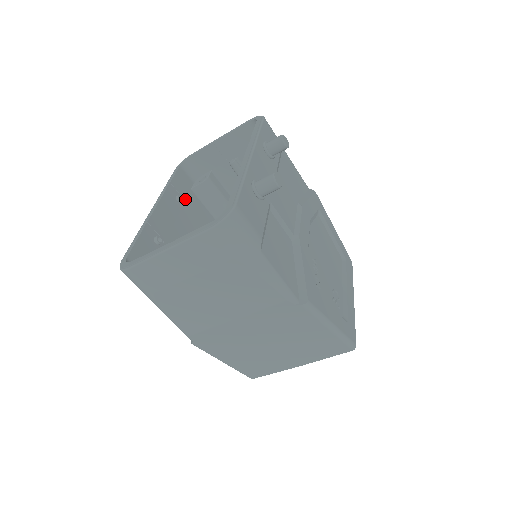
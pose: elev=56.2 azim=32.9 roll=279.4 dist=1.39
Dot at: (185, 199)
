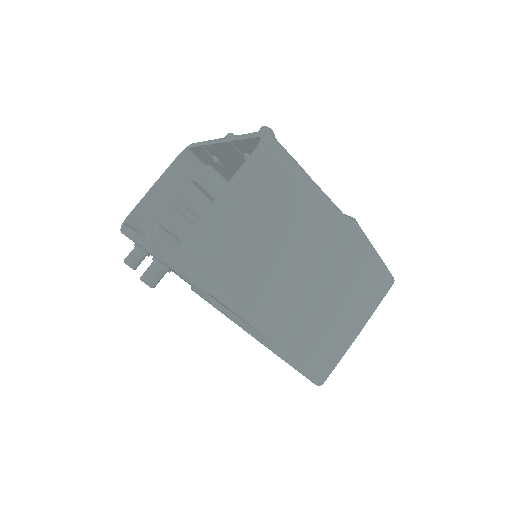
Dot at: occluded
